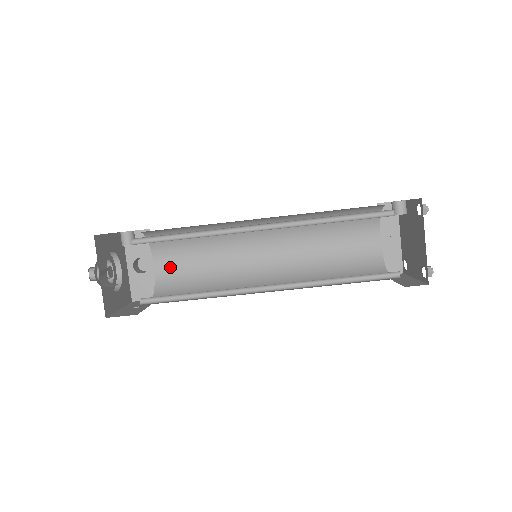
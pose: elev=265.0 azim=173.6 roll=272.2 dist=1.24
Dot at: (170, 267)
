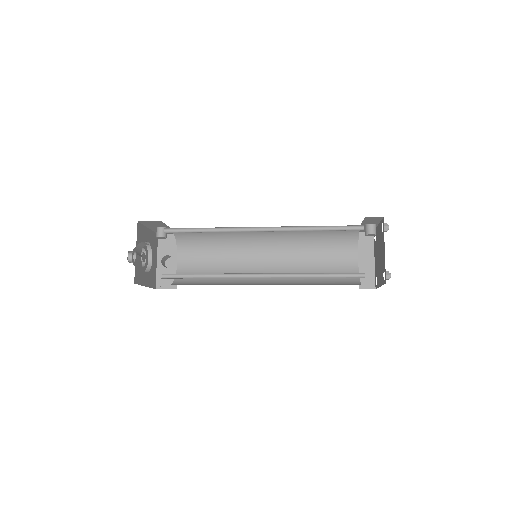
Dot at: (190, 264)
